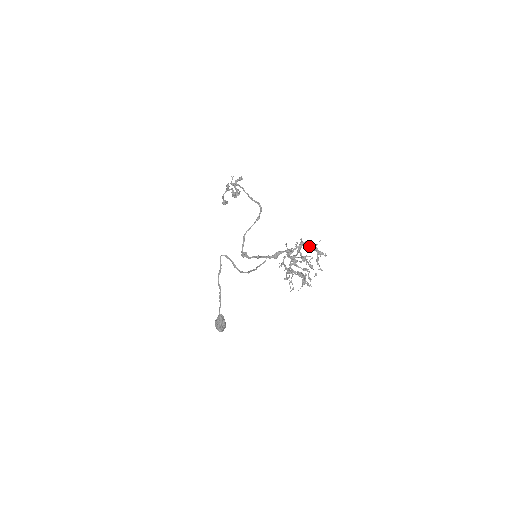
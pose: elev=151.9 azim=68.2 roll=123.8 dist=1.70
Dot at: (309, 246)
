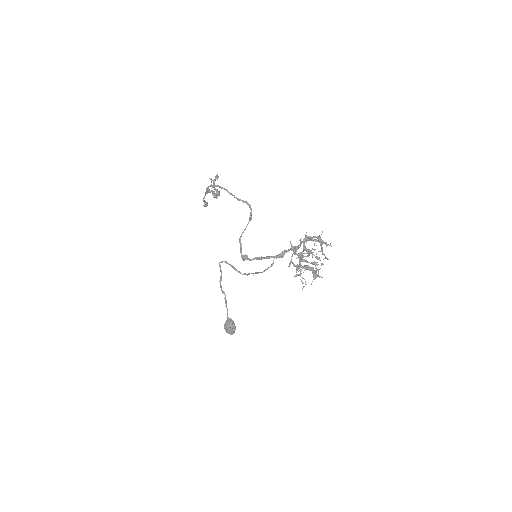
Dot at: (312, 239)
